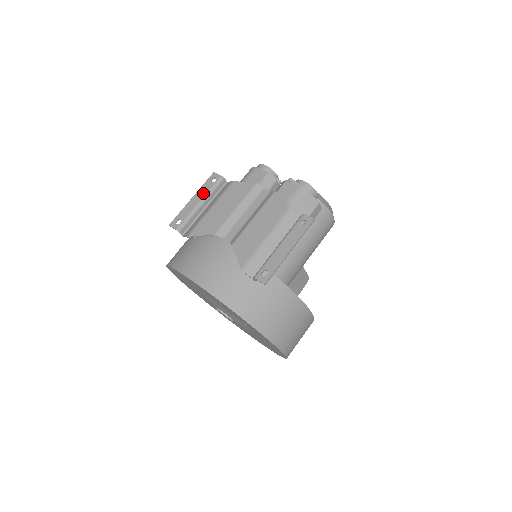
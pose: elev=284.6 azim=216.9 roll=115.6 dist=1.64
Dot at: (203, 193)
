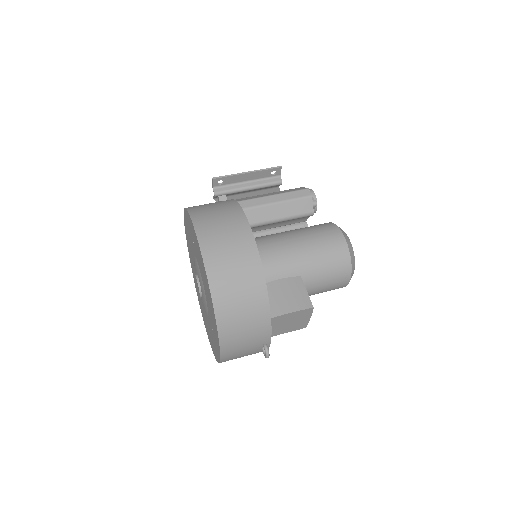
Dot at: occluded
